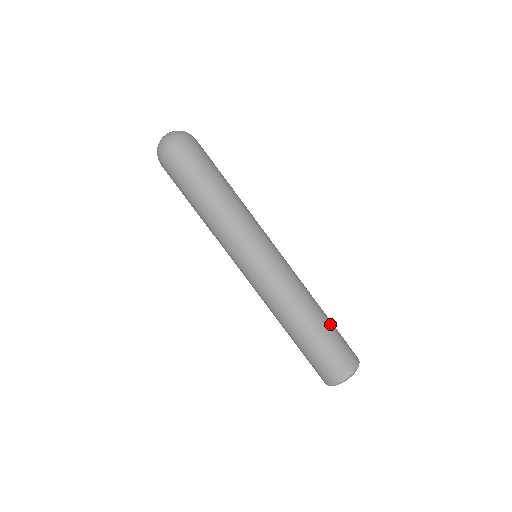
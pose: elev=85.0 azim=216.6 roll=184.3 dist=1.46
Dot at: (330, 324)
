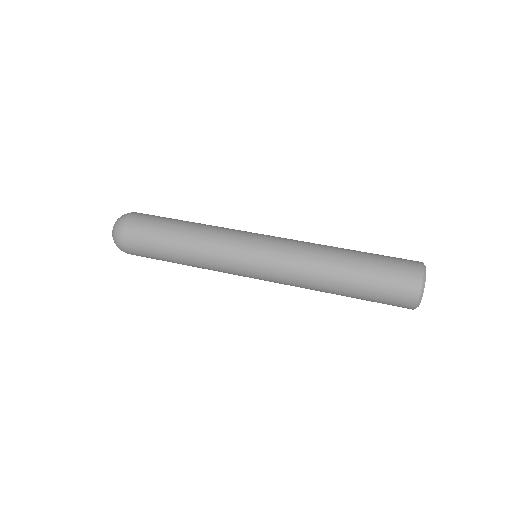
Dot at: occluded
